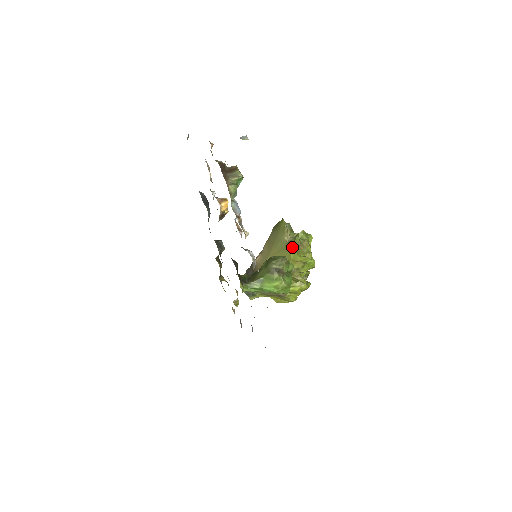
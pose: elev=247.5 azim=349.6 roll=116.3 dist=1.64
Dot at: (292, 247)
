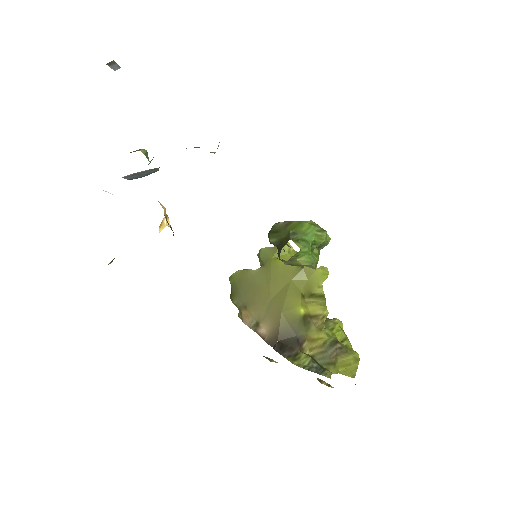
Dot at: (271, 258)
